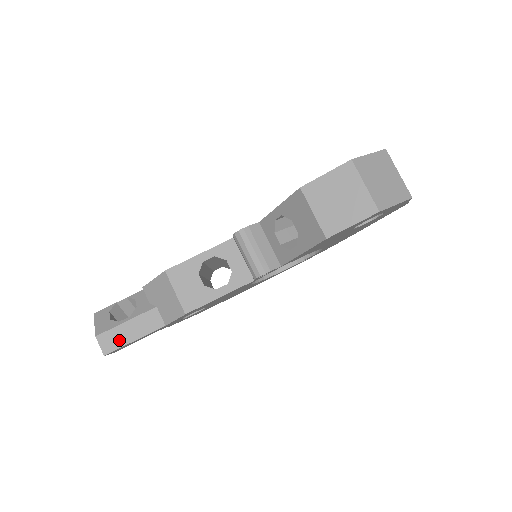
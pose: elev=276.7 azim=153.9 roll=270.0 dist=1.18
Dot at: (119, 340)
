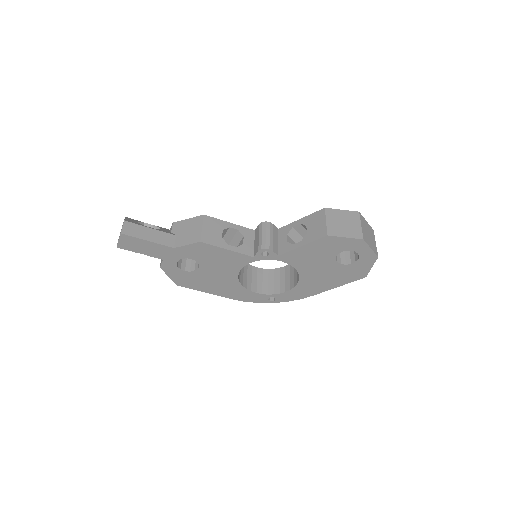
Dot at: (138, 233)
